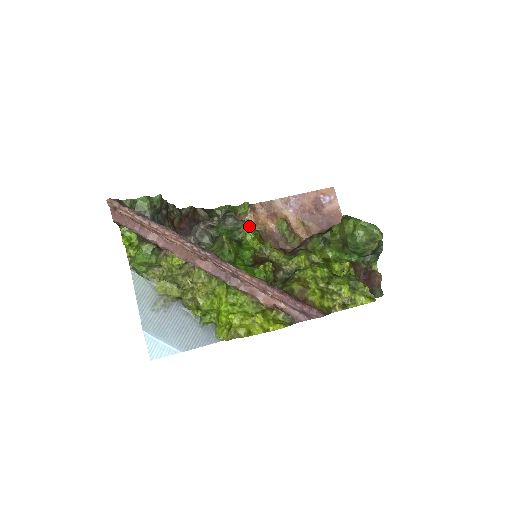
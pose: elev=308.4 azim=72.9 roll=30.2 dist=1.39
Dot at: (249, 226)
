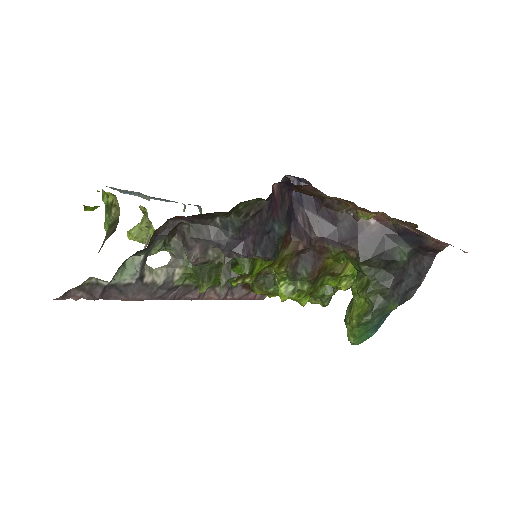
Dot at: (265, 260)
